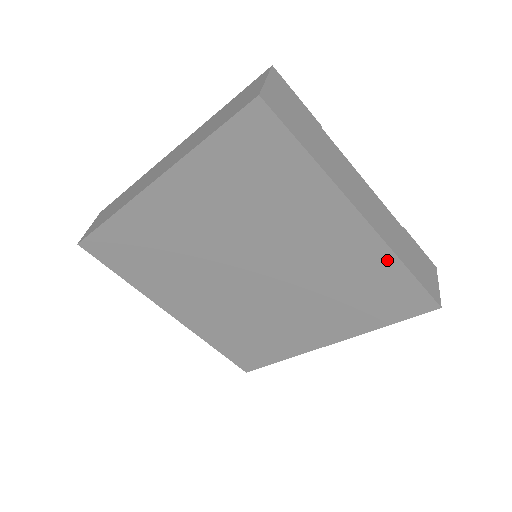
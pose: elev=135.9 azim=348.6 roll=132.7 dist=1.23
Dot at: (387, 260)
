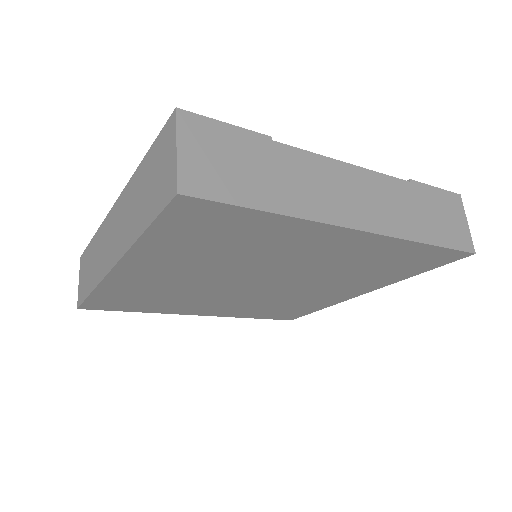
Dot at: (401, 245)
